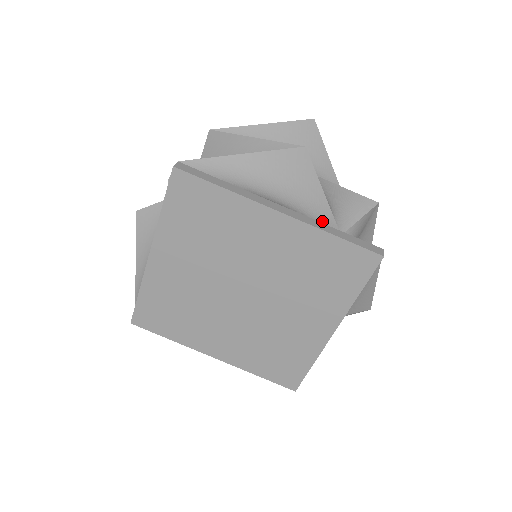
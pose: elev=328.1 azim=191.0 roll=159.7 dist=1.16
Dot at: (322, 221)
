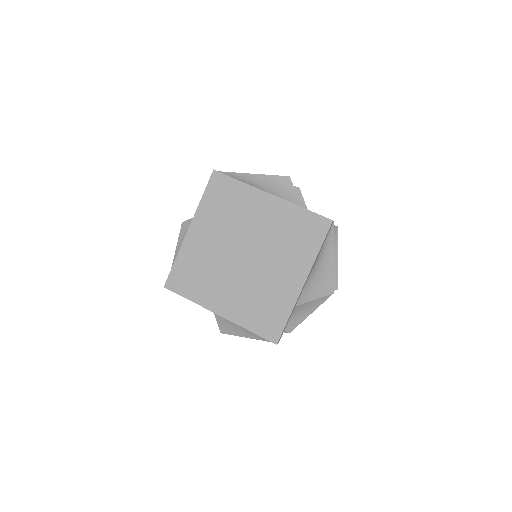
Dot at: occluded
